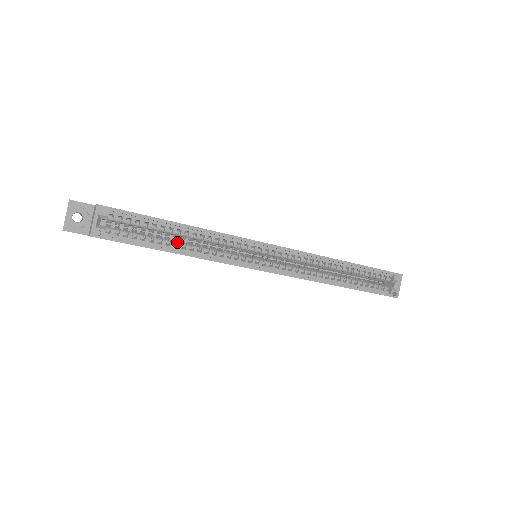
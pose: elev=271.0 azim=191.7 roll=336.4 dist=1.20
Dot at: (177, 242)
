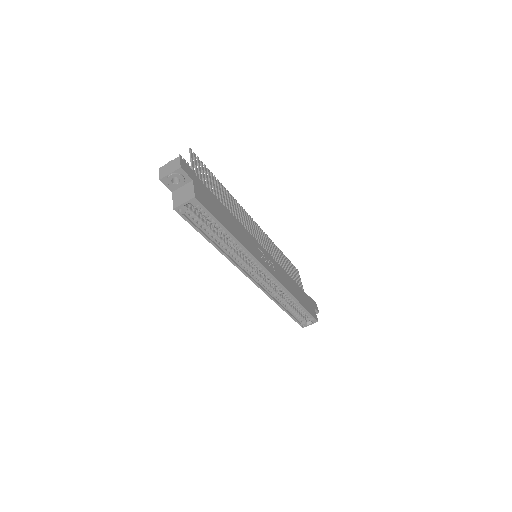
Dot at: (220, 238)
